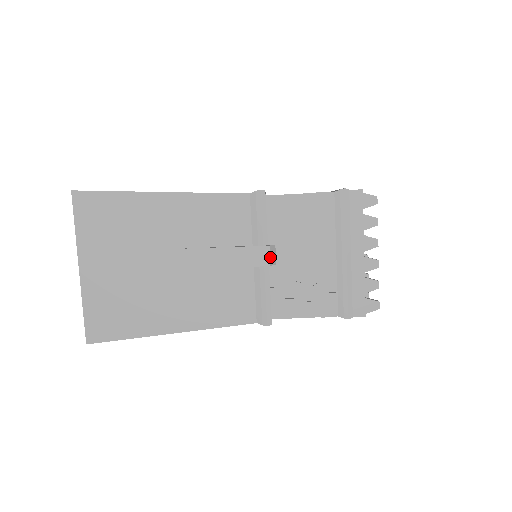
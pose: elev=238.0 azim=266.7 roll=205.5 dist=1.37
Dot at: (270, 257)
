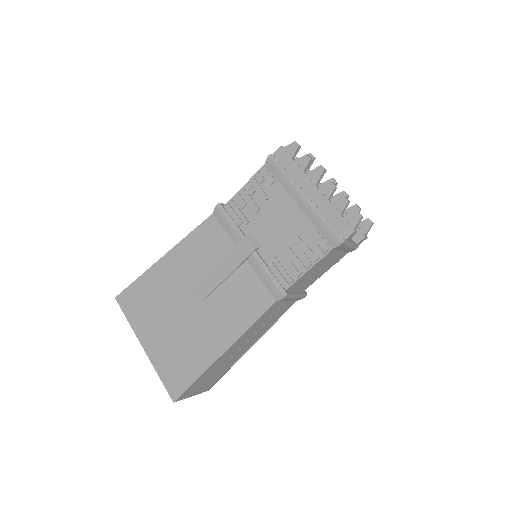
Dot at: (251, 244)
